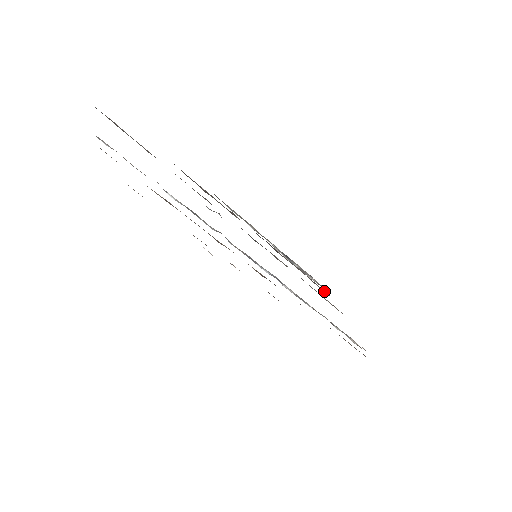
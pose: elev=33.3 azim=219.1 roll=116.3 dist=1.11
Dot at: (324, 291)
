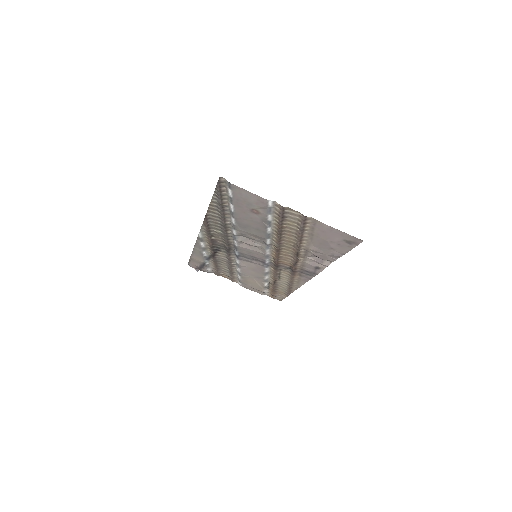
Dot at: (220, 274)
